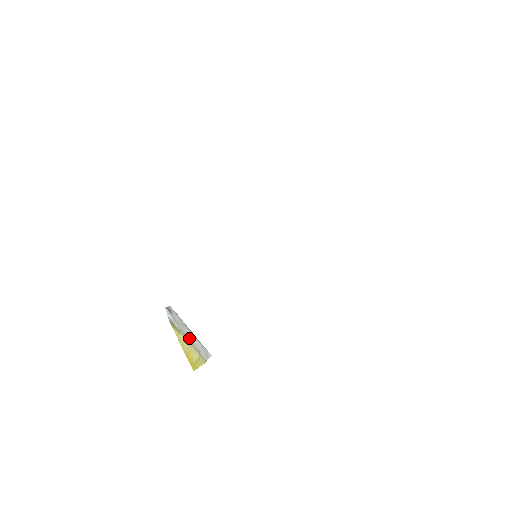
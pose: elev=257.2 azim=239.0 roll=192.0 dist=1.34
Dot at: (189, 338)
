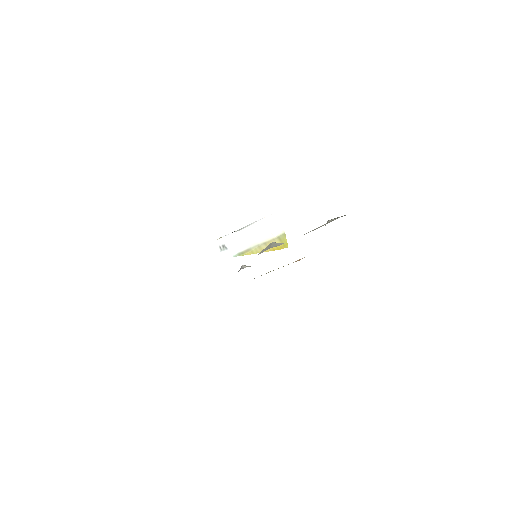
Dot at: (257, 240)
